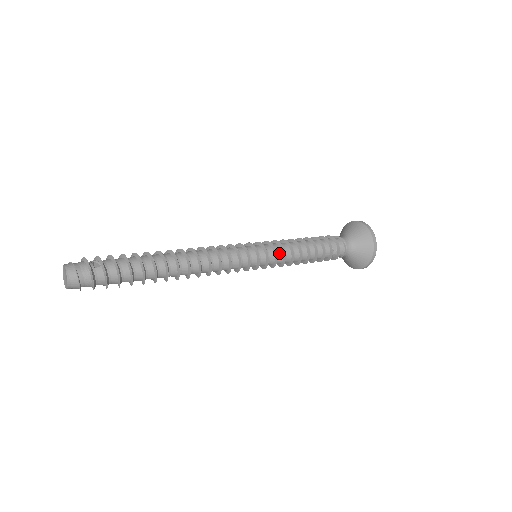
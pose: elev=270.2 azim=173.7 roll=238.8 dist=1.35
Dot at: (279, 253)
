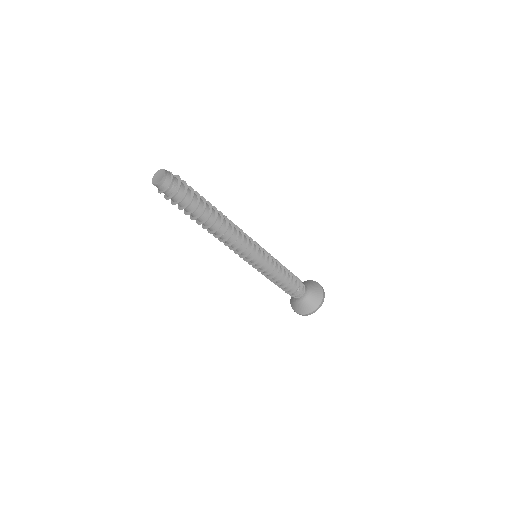
Dot at: occluded
